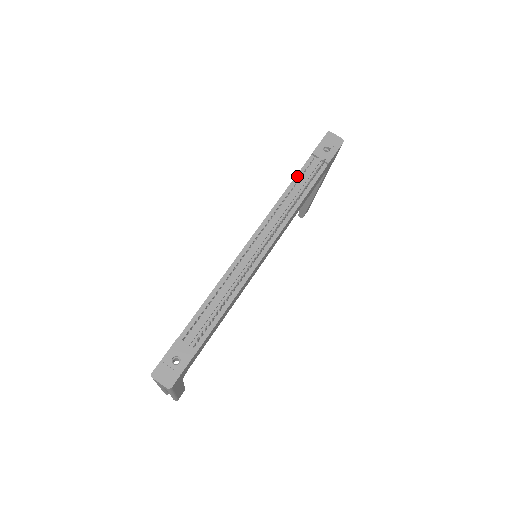
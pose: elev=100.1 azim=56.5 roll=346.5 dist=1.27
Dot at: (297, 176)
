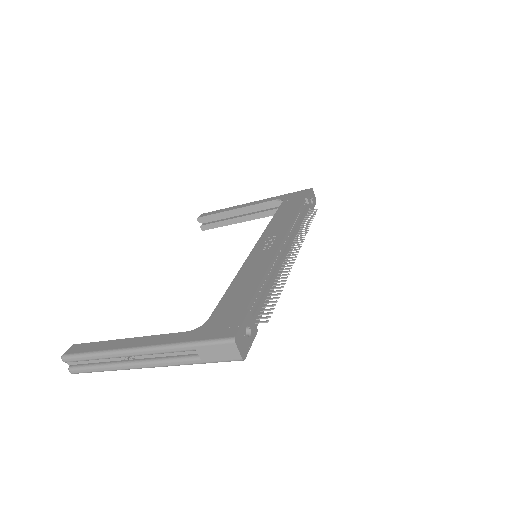
Dot at: (300, 209)
